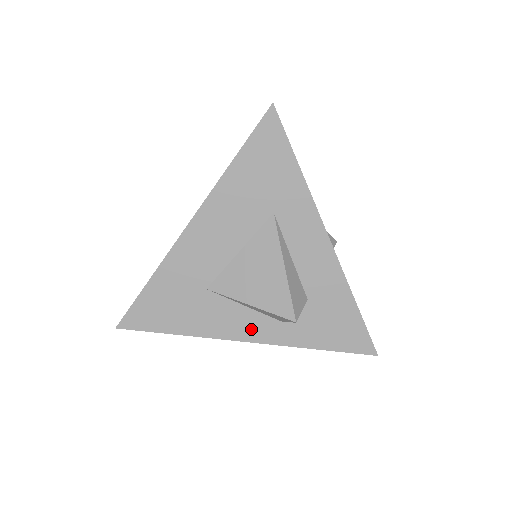
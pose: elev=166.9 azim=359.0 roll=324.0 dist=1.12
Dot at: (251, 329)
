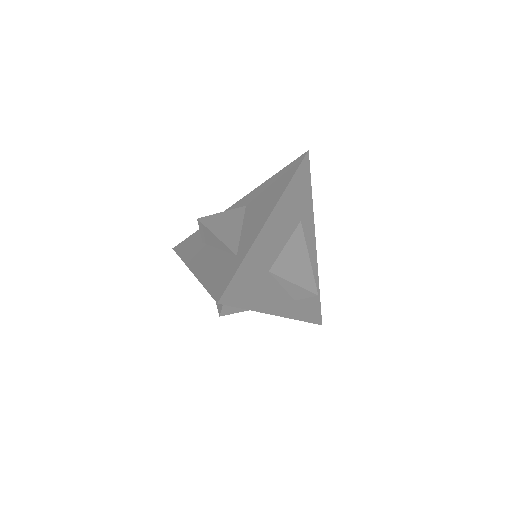
Dot at: (282, 306)
